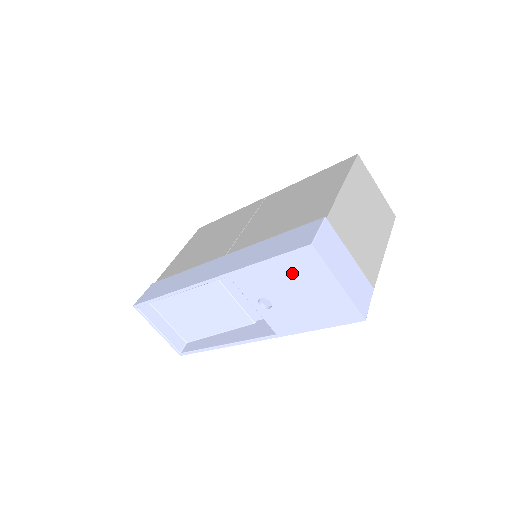
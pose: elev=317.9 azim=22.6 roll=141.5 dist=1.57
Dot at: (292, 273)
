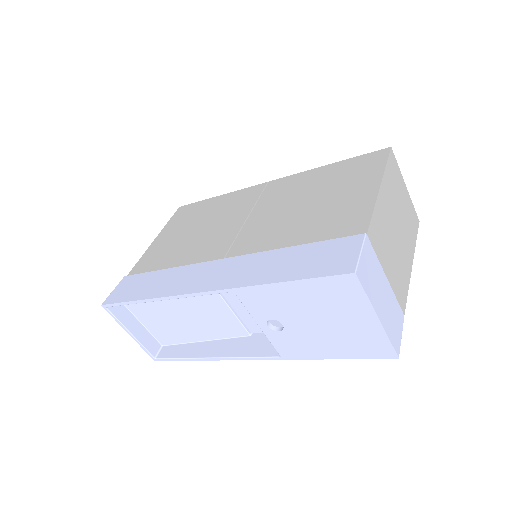
Dot at: (319, 300)
